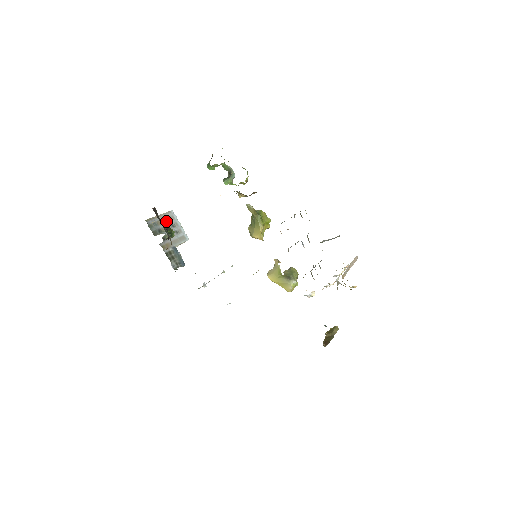
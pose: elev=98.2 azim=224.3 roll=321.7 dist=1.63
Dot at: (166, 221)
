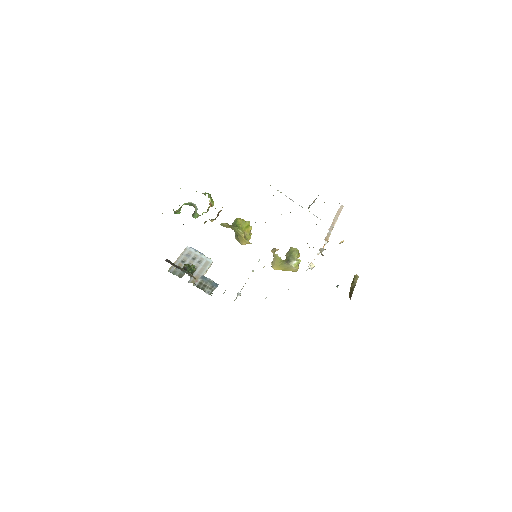
Dot at: (186, 259)
